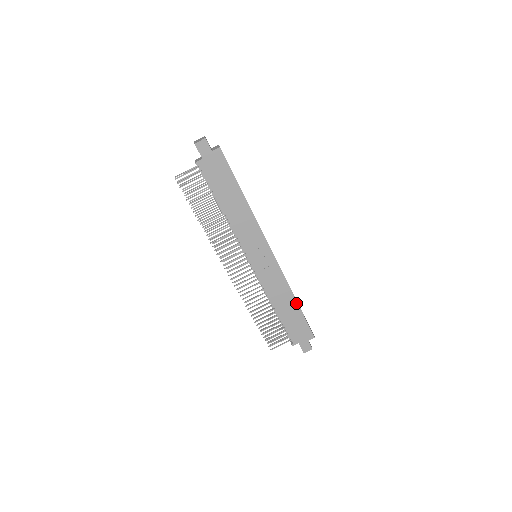
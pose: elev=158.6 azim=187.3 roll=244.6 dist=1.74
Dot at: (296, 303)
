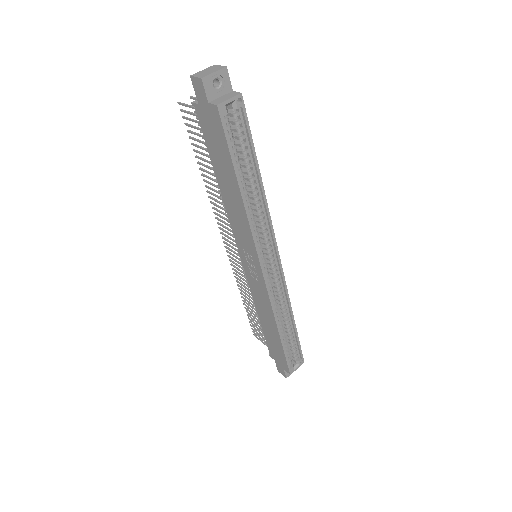
Dot at: (278, 335)
